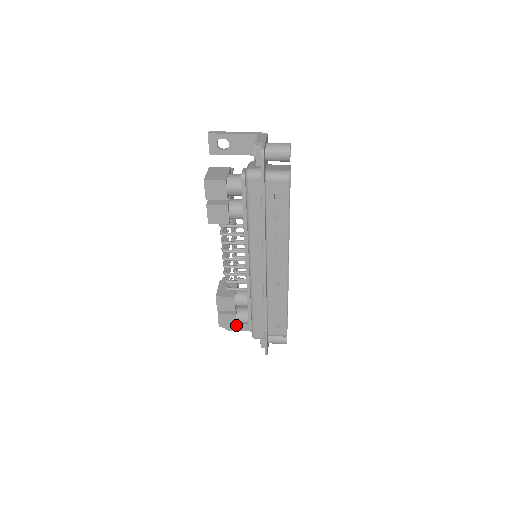
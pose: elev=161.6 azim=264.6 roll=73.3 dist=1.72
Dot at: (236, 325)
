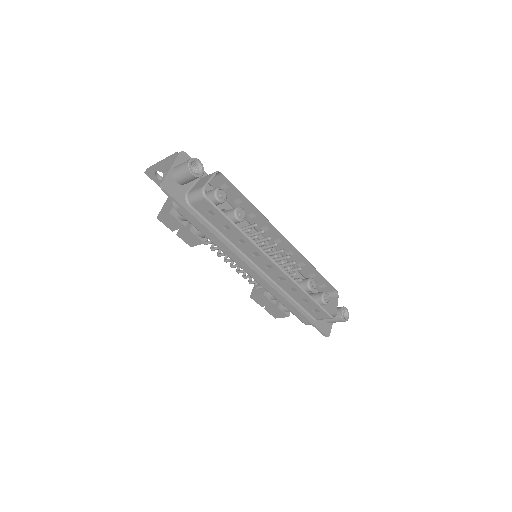
Dot at: (286, 315)
